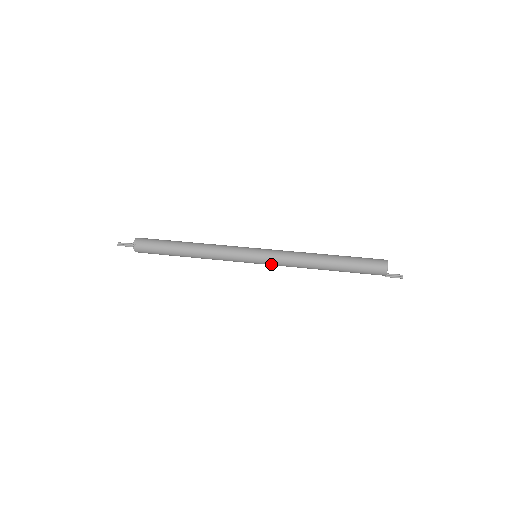
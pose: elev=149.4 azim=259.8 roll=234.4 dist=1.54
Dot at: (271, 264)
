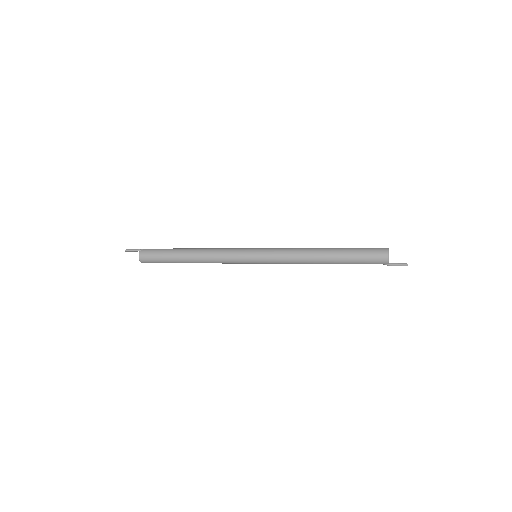
Dot at: (270, 257)
